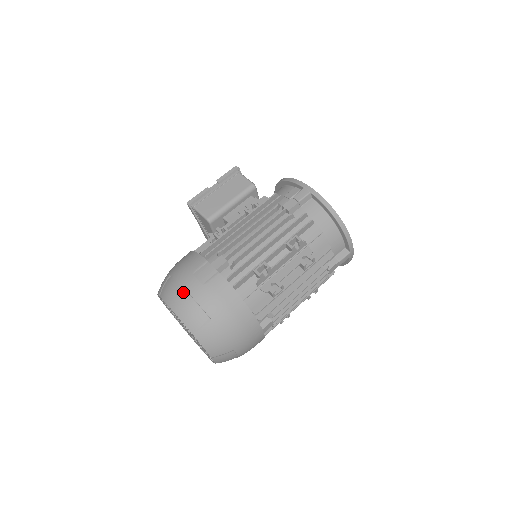
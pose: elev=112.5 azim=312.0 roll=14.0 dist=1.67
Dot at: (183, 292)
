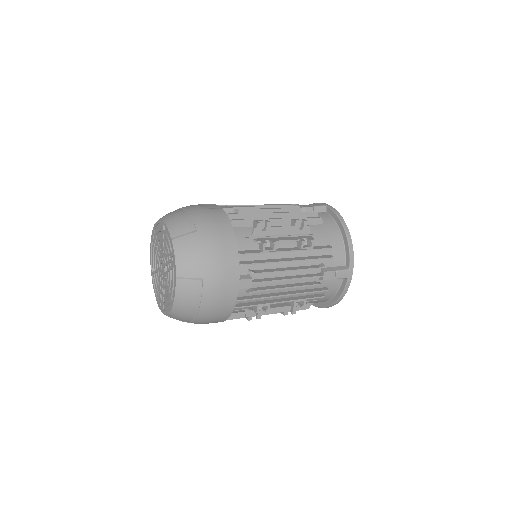
Dot at: (182, 210)
